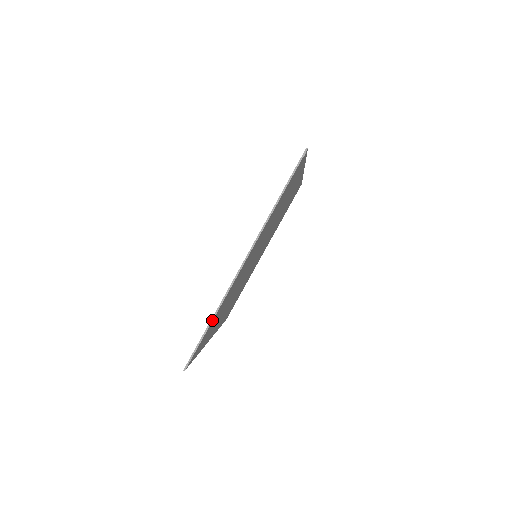
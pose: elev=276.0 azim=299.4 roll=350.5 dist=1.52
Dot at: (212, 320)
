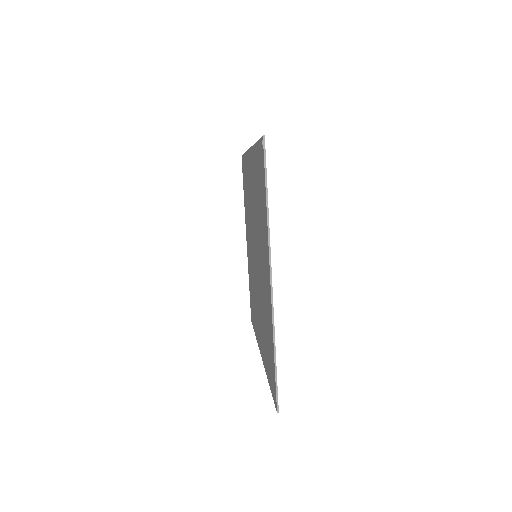
Dot at: (275, 353)
